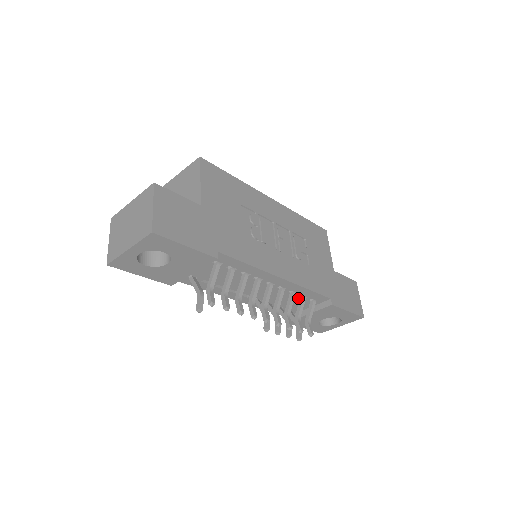
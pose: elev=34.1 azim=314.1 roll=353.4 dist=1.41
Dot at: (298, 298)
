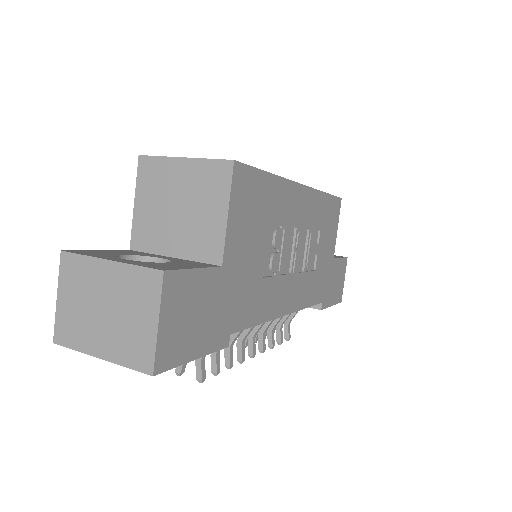
Dot at: occluded
